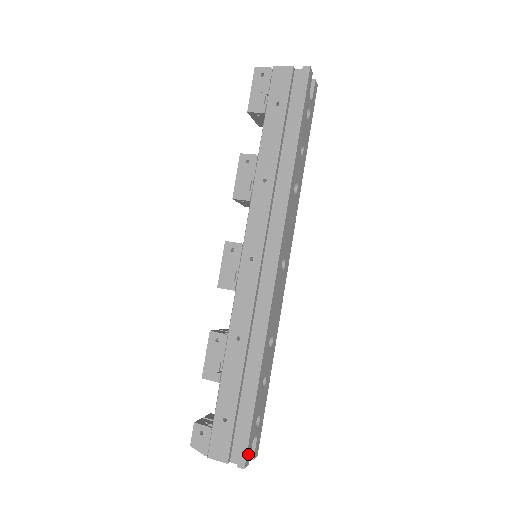
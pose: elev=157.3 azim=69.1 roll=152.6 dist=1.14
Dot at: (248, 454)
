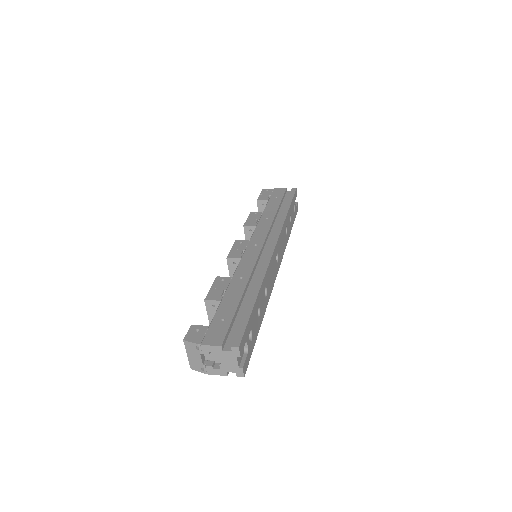
Dot at: (242, 343)
